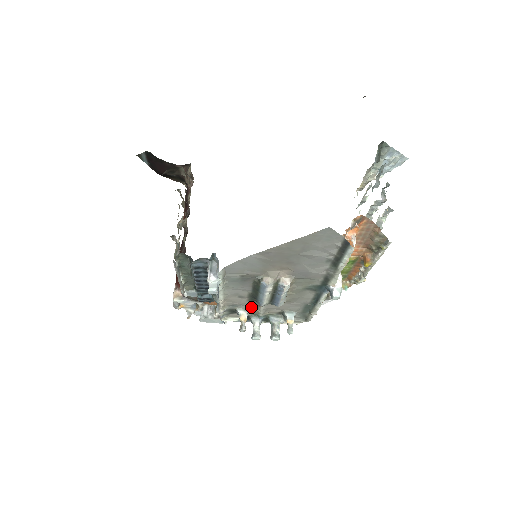
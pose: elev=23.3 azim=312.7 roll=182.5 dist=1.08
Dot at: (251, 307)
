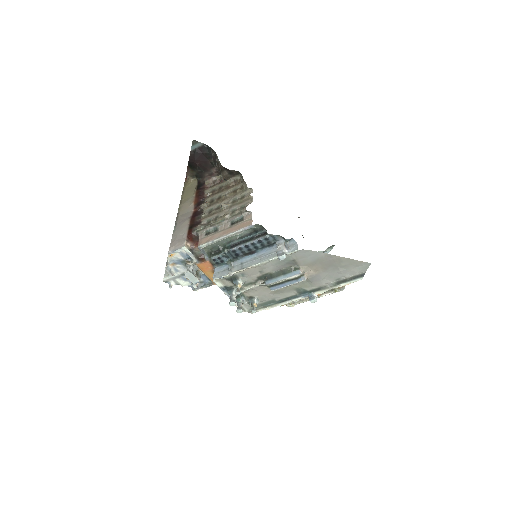
Dot at: (247, 282)
